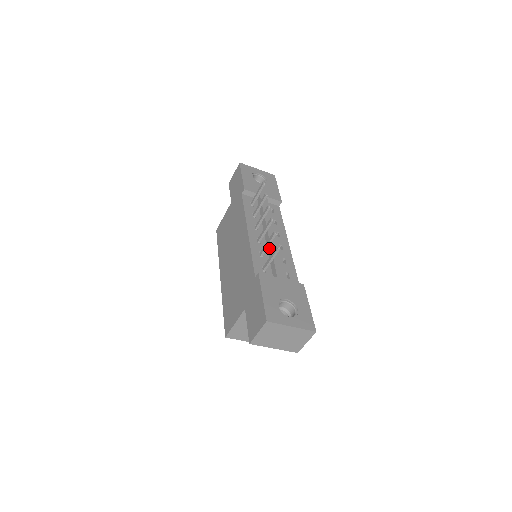
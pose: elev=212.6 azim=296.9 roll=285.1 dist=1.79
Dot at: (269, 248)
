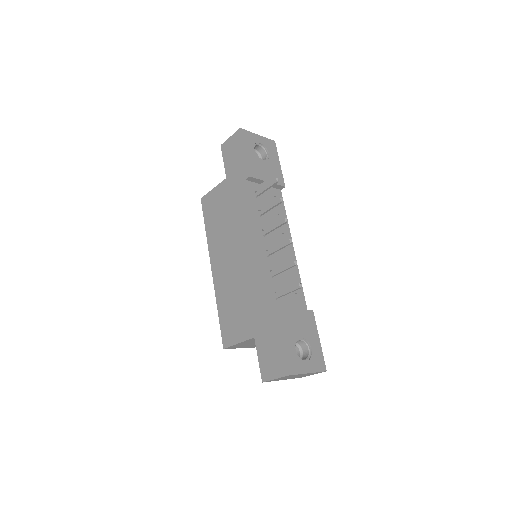
Dot at: (280, 265)
